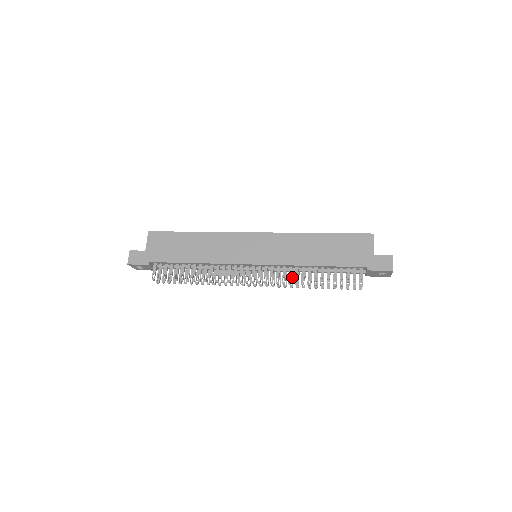
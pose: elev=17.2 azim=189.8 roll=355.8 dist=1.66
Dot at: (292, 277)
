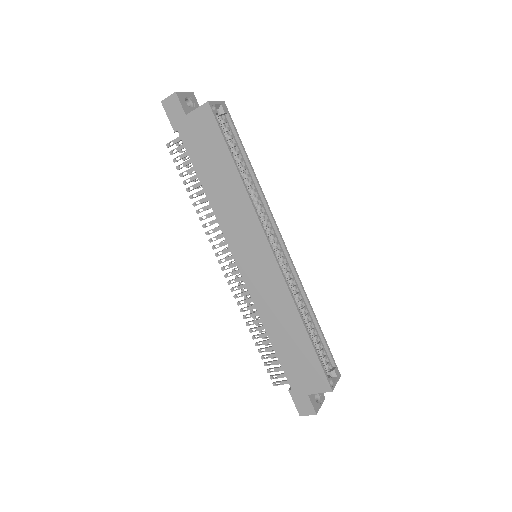
Dot at: occluded
